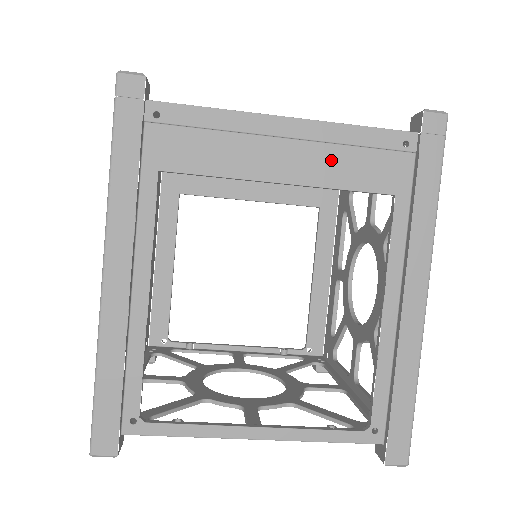
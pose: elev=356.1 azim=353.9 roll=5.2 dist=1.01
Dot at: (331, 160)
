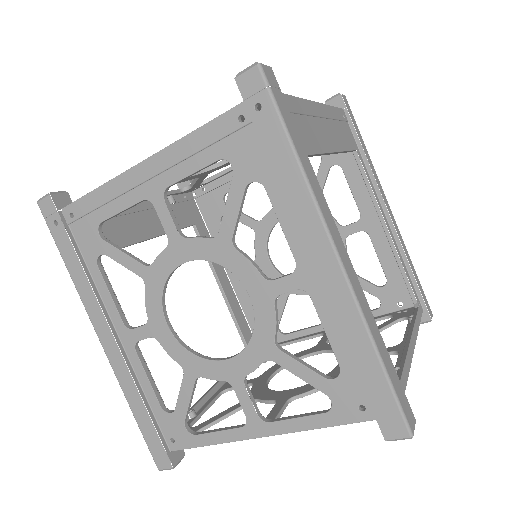
Dot at: (337, 131)
